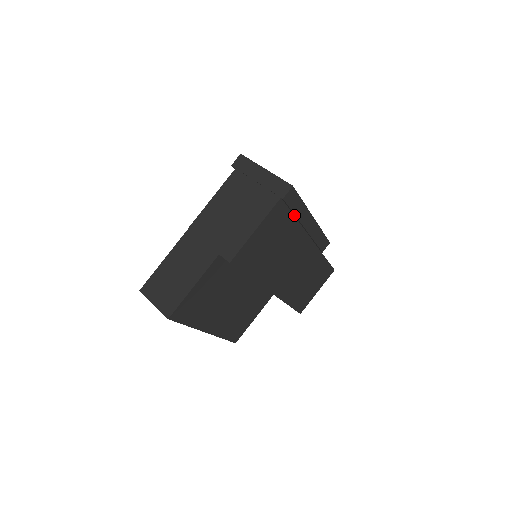
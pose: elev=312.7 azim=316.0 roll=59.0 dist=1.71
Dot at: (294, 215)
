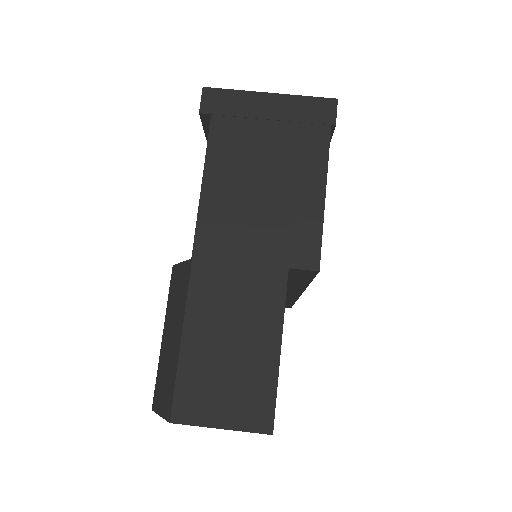
Dot at: occluded
